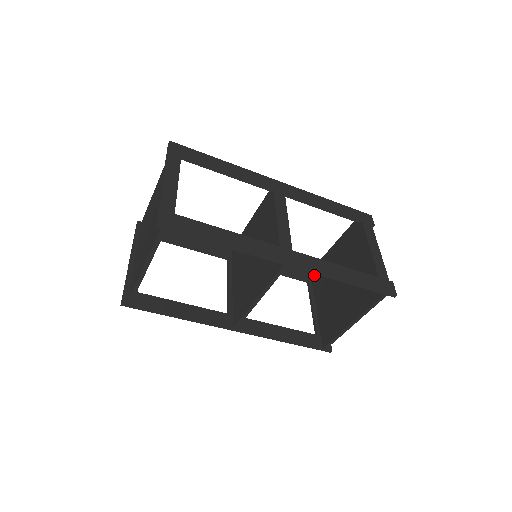
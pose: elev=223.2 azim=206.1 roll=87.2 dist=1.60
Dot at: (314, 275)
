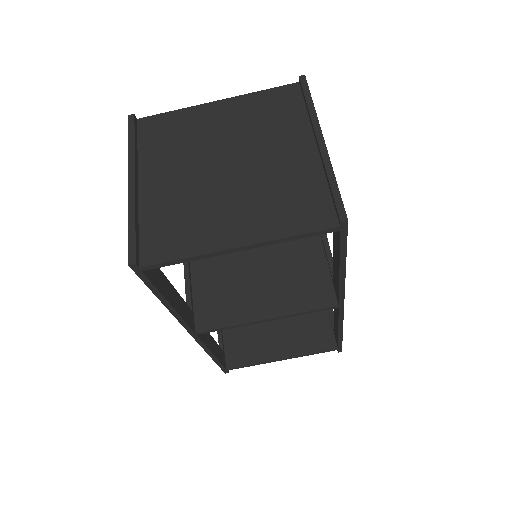
Dot at: occluded
